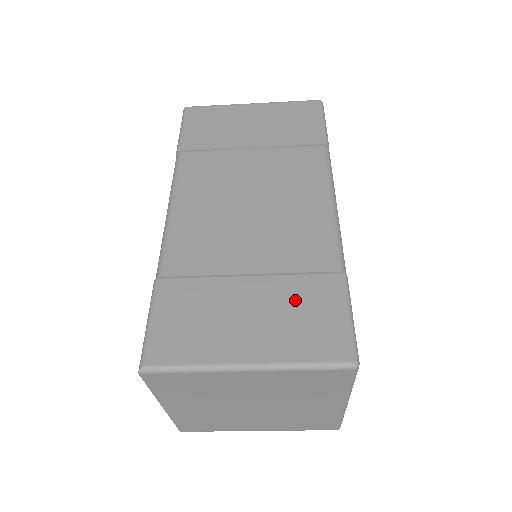
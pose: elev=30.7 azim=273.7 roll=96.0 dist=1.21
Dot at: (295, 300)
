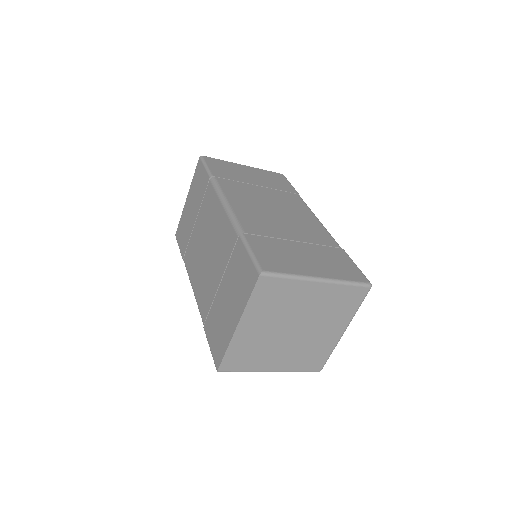
Dot at: (327, 255)
